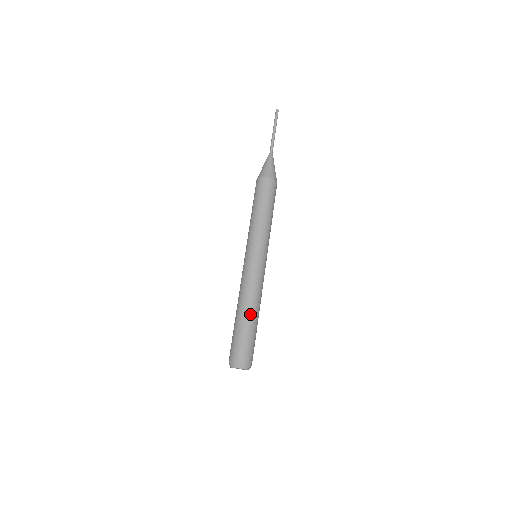
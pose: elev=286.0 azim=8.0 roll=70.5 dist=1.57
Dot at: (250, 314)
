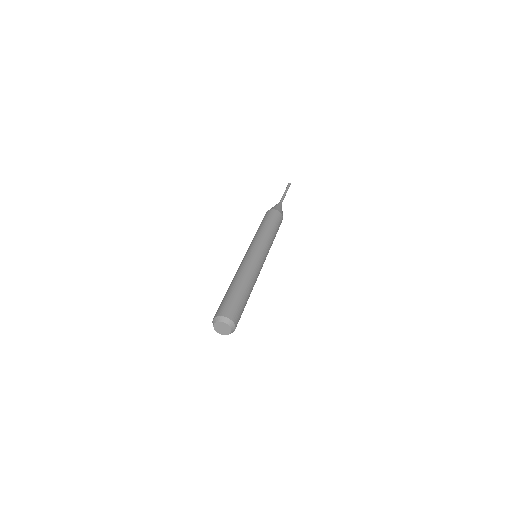
Dot at: (233, 284)
